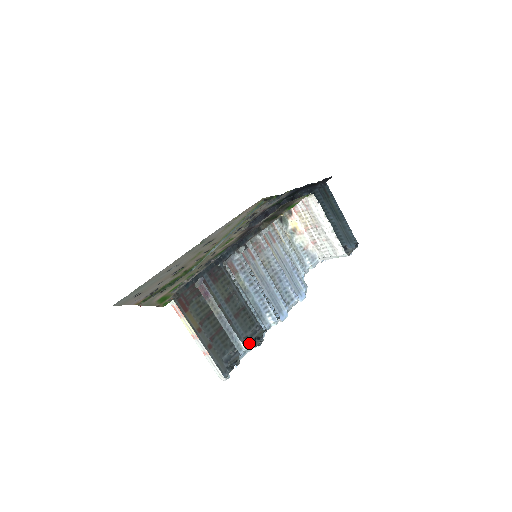
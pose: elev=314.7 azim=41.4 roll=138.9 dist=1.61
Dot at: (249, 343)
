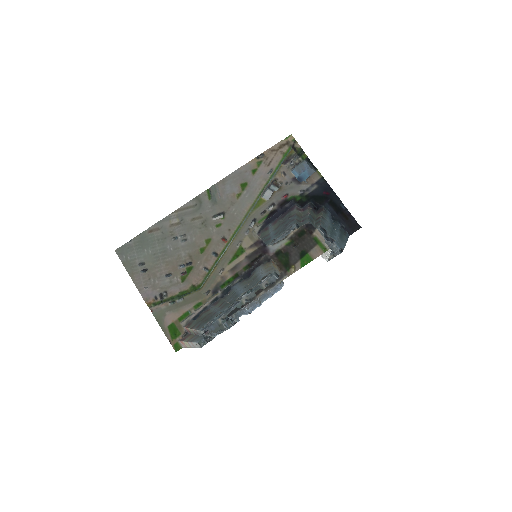
Dot at: (223, 319)
